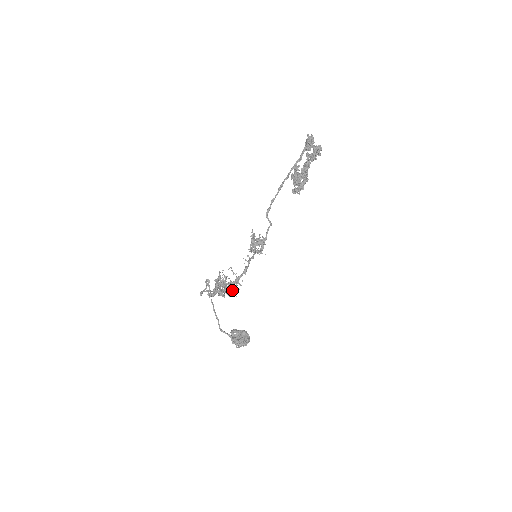
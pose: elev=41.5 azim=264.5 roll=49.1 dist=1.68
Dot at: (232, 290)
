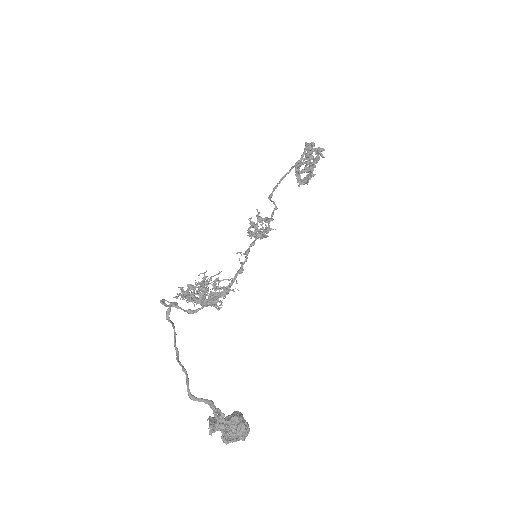
Dot at: occluded
